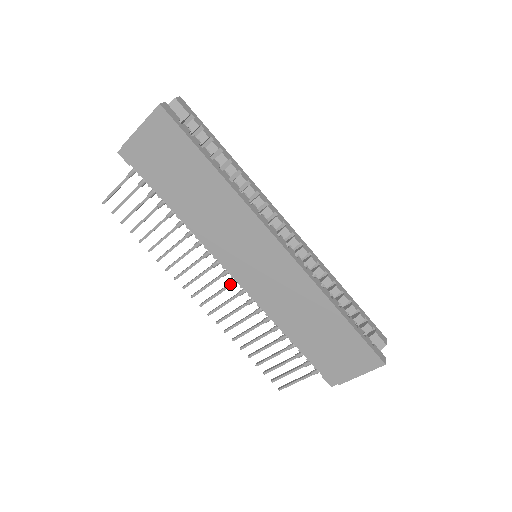
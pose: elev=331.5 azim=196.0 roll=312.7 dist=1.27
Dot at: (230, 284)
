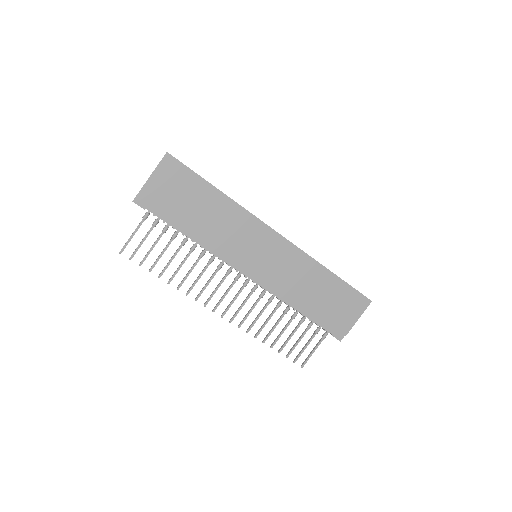
Dot at: (244, 285)
